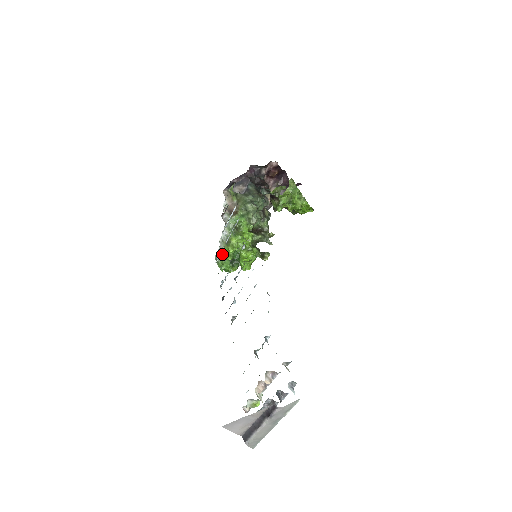
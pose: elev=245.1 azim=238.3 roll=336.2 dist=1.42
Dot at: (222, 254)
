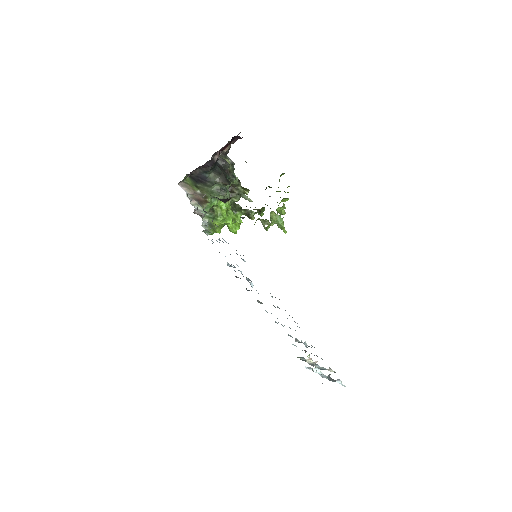
Dot at: (209, 231)
